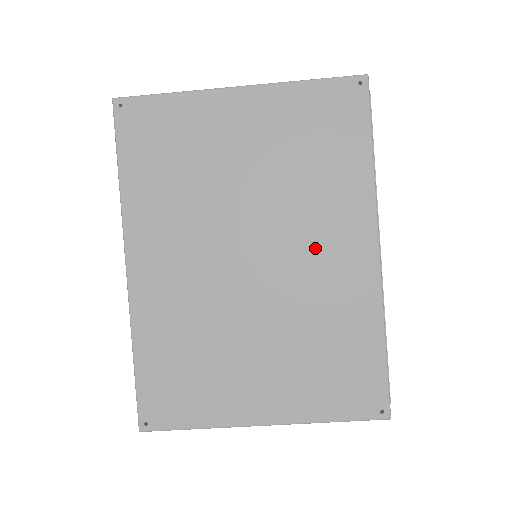
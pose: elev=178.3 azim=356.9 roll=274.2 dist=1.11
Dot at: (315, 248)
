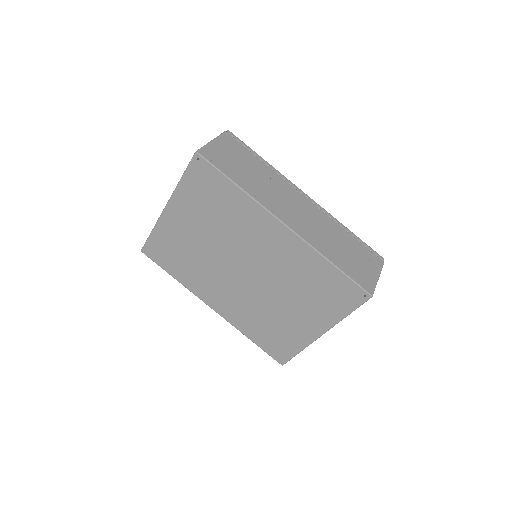
Dot at: (261, 247)
